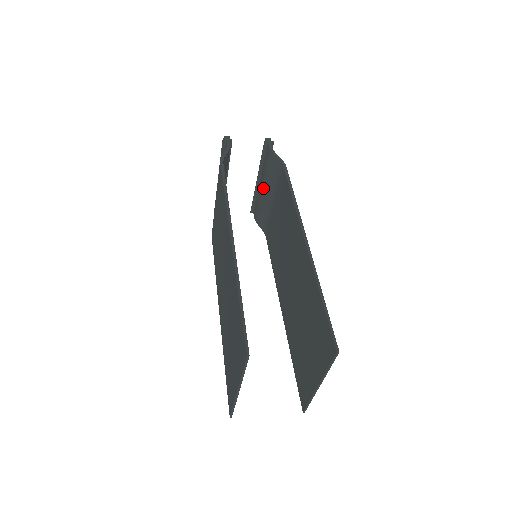
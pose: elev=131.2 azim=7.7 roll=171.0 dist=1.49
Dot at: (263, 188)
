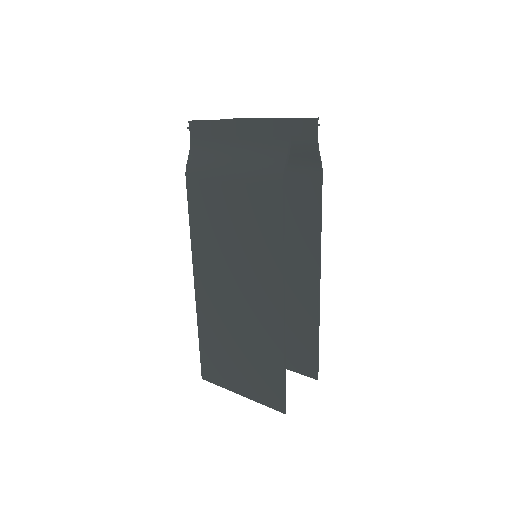
Dot at: occluded
